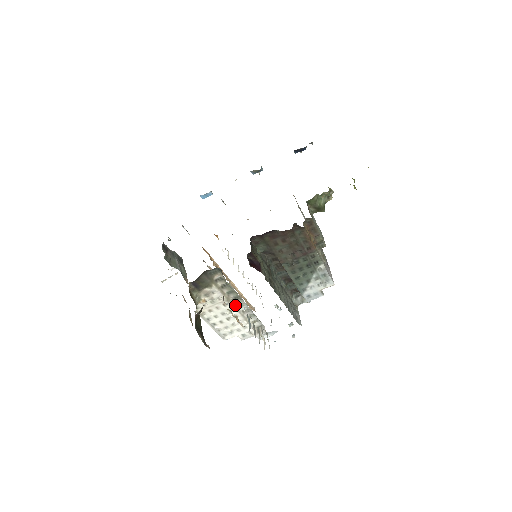
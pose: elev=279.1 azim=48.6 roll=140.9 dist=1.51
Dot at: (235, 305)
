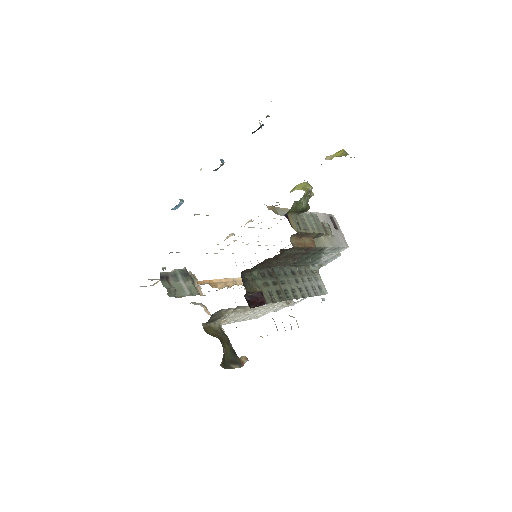
Dot at: (255, 307)
